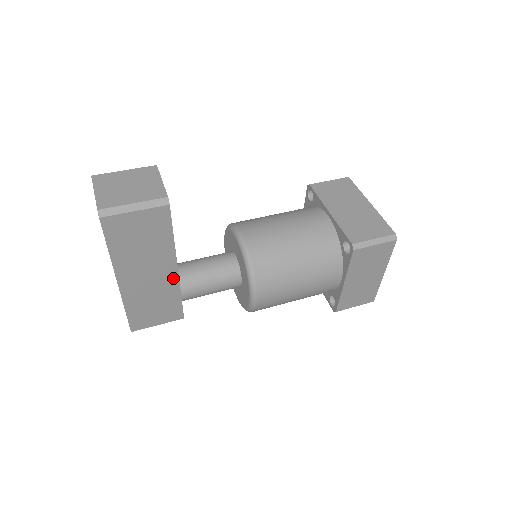
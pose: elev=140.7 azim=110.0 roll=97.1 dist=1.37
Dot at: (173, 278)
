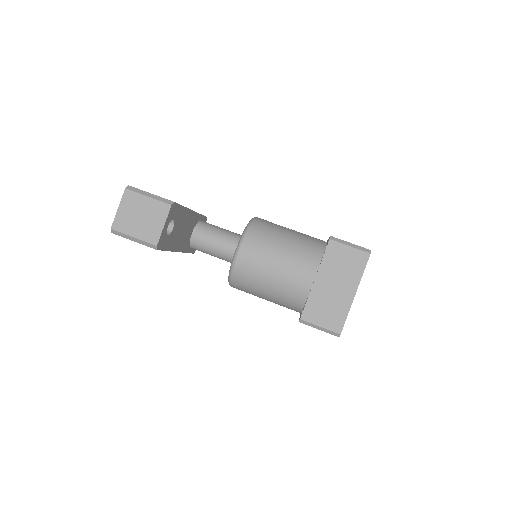
Dot at: occluded
